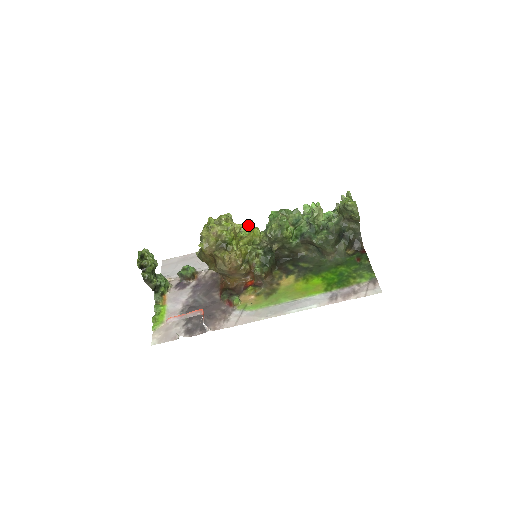
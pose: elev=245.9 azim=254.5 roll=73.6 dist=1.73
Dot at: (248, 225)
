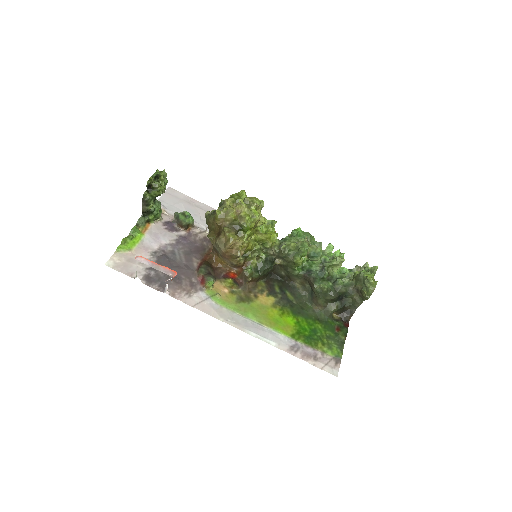
Dot at: (270, 223)
